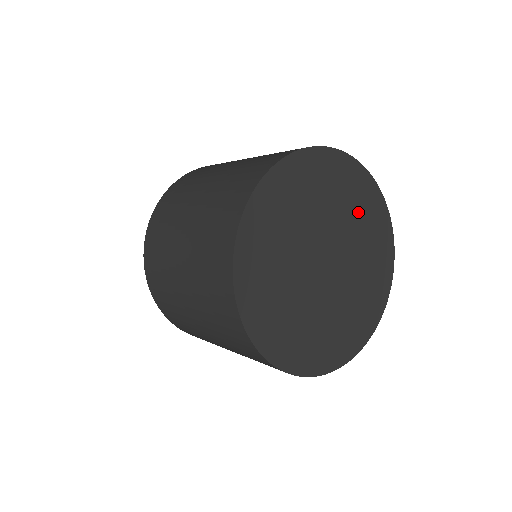
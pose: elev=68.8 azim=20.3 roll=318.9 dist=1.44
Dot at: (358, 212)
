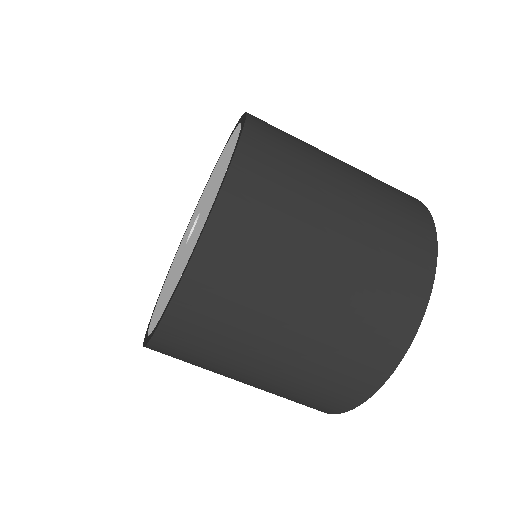
Dot at: occluded
